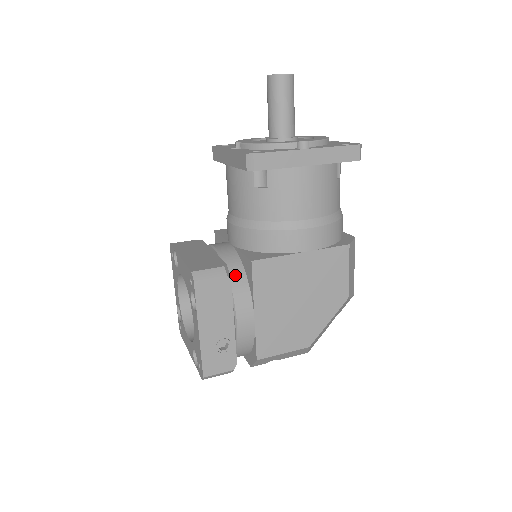
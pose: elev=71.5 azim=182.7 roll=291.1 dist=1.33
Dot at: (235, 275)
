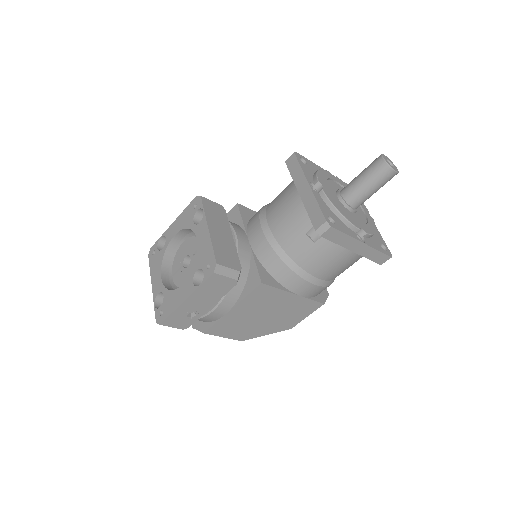
Dot at: (239, 277)
